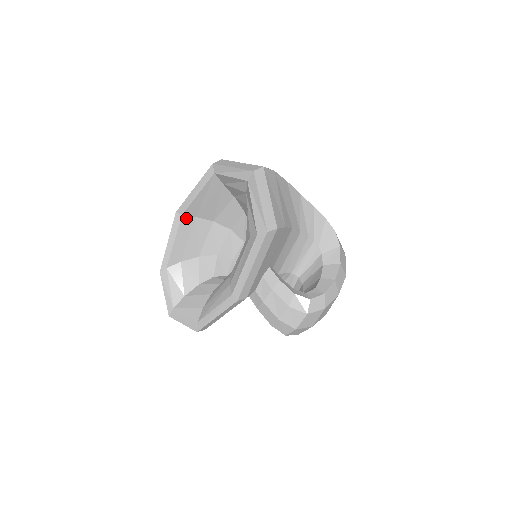
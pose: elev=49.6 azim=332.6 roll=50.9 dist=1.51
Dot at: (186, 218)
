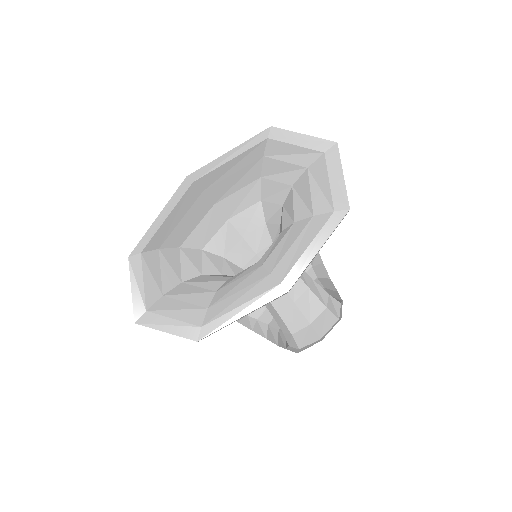
Dot at: (194, 189)
